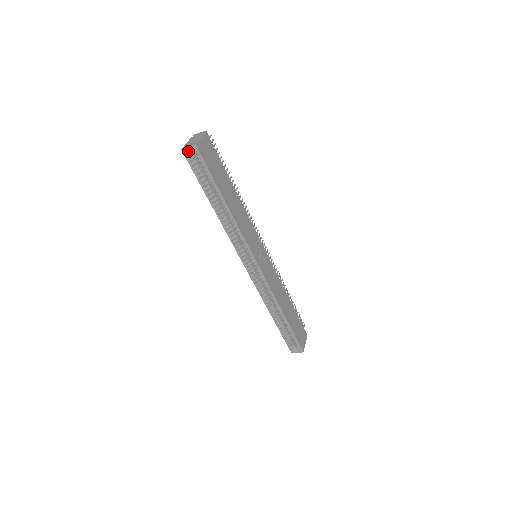
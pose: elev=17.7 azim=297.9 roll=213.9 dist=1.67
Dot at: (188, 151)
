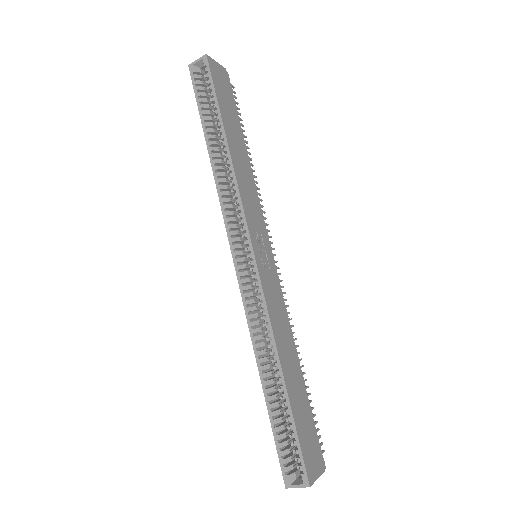
Dot at: (196, 68)
